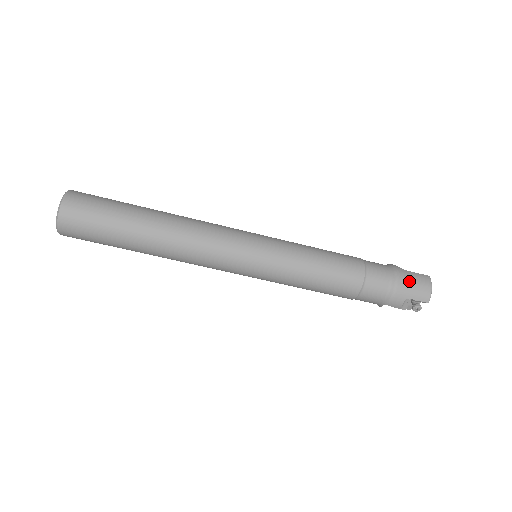
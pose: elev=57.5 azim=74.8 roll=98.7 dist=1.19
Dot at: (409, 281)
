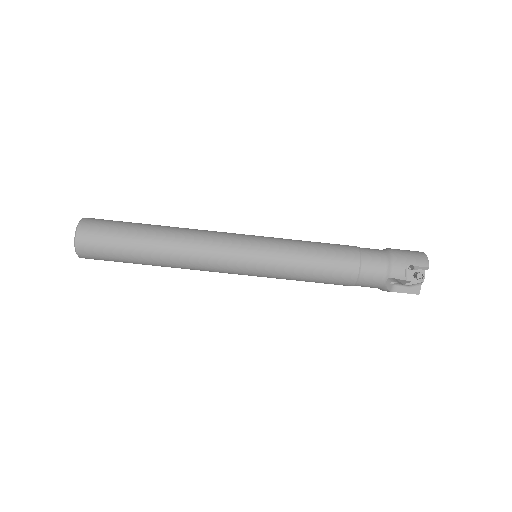
Dot at: (403, 252)
